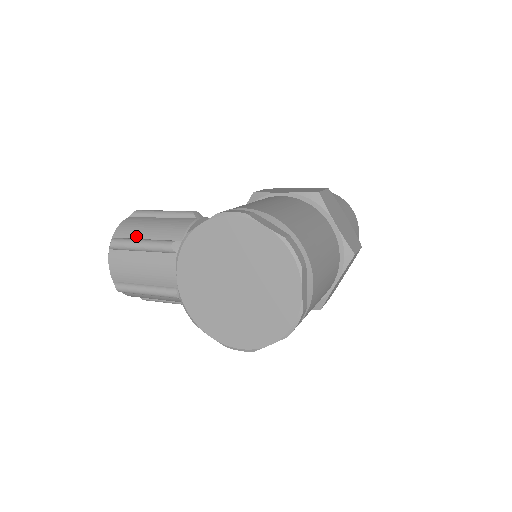
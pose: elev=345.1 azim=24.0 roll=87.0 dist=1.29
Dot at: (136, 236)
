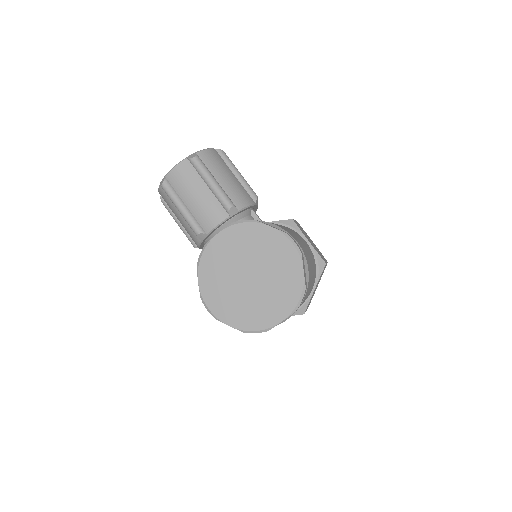
Dot at: (213, 172)
